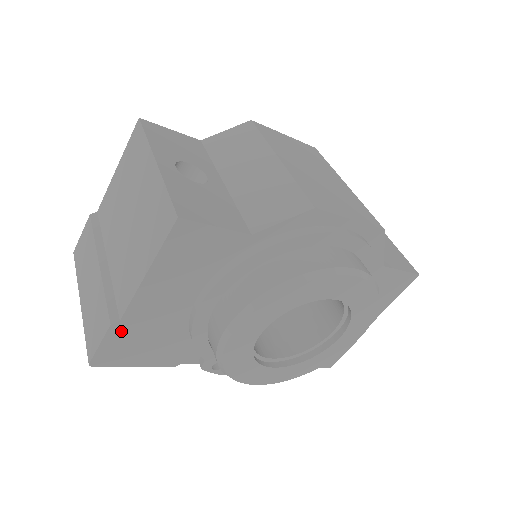
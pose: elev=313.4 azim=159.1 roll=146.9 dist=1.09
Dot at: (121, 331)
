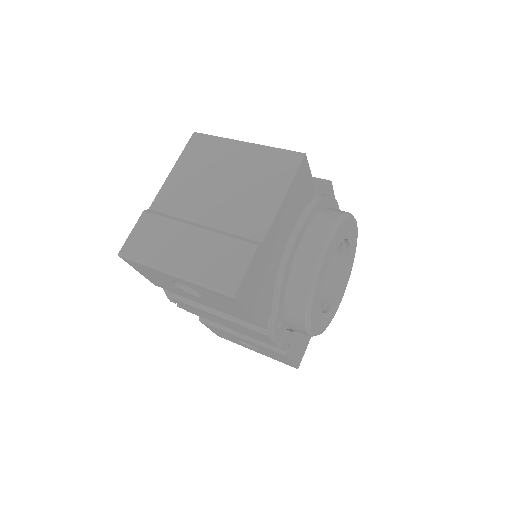
Dot at: (259, 257)
